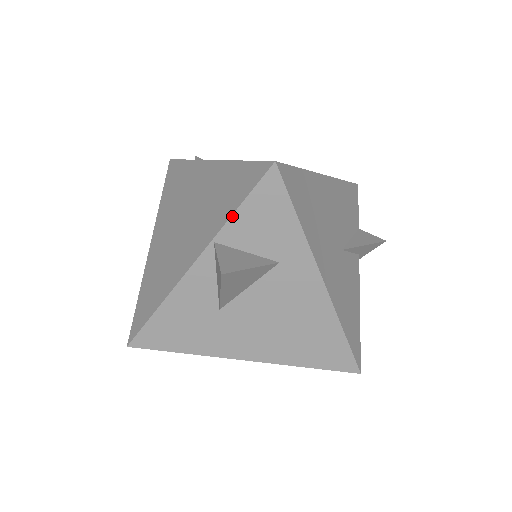
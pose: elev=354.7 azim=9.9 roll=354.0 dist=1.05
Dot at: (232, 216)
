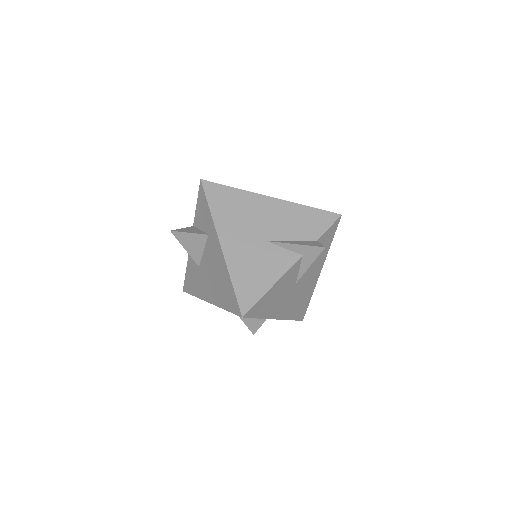
Dot at: (196, 211)
